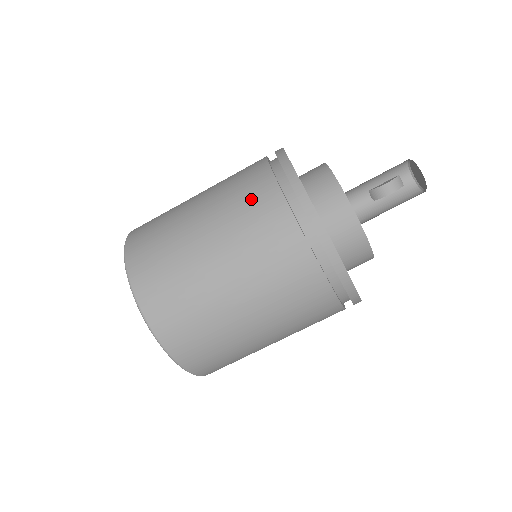
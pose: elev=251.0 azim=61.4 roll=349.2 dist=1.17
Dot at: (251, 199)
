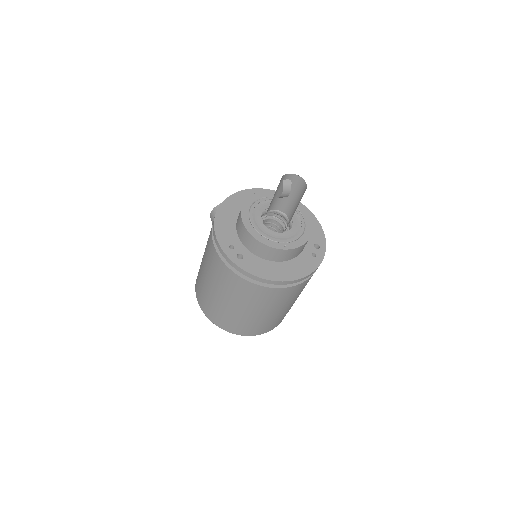
Dot at: (236, 287)
